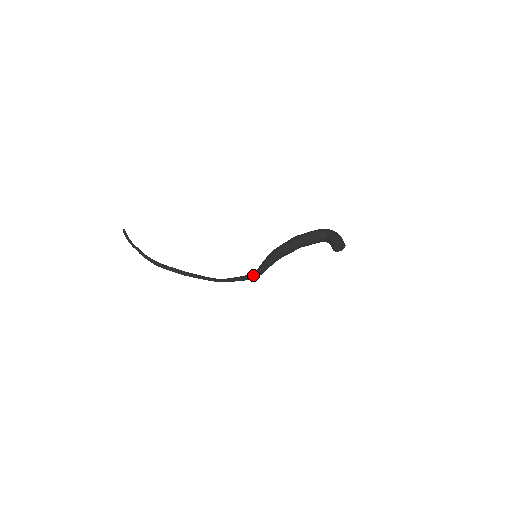
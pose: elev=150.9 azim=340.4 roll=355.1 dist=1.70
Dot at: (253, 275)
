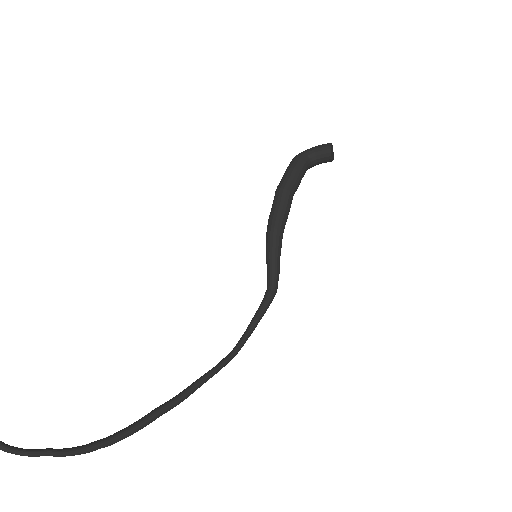
Dot at: (271, 289)
